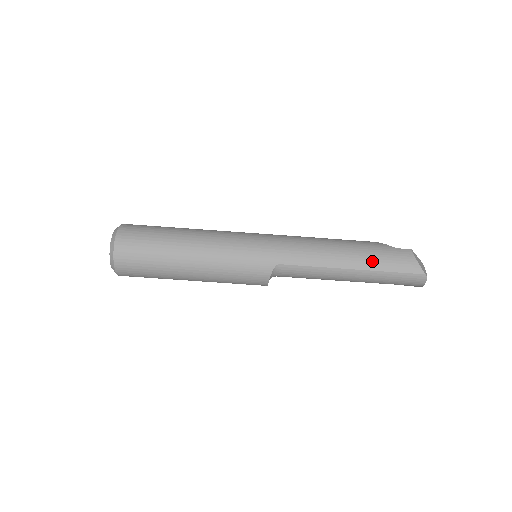
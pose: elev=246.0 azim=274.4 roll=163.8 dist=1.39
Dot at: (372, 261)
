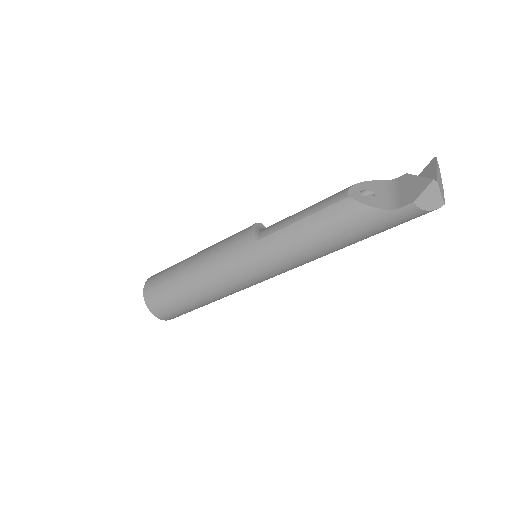
Dot at: (373, 235)
